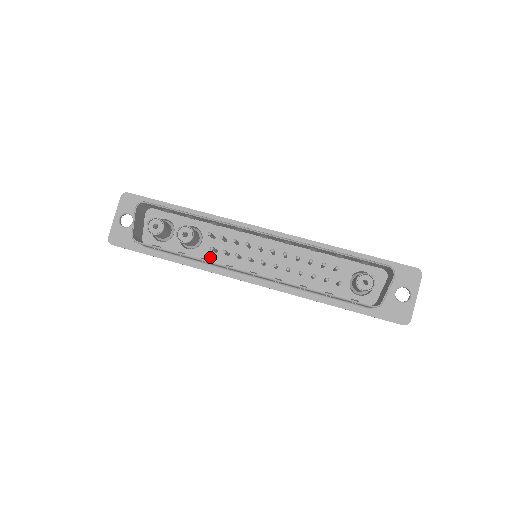
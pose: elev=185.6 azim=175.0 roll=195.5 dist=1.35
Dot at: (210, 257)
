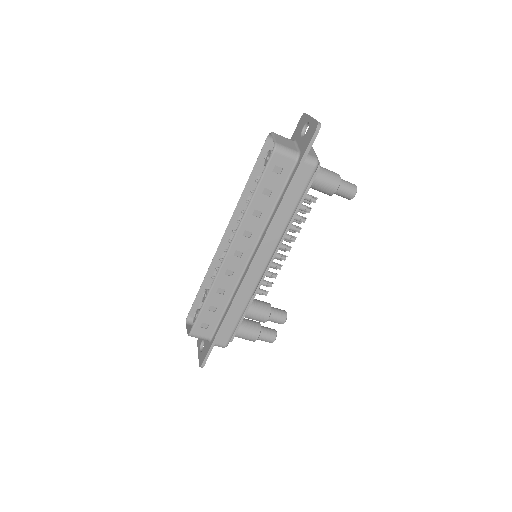
Dot at: occluded
